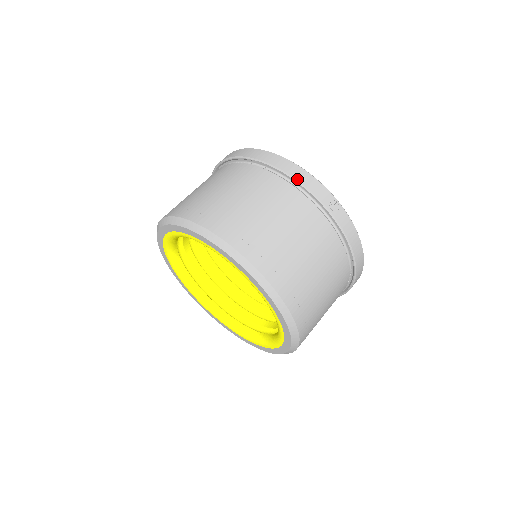
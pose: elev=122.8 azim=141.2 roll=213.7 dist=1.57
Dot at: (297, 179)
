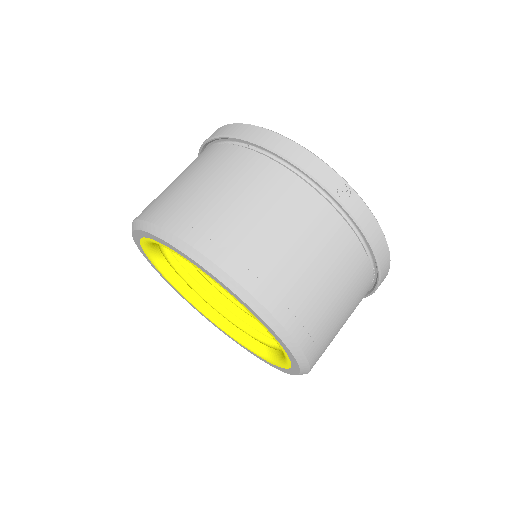
Dot at: (292, 160)
